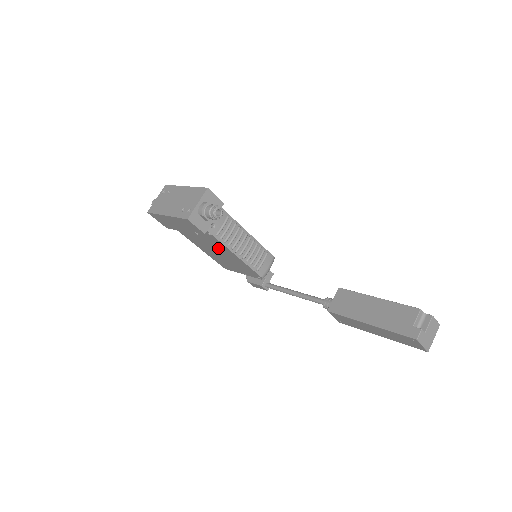
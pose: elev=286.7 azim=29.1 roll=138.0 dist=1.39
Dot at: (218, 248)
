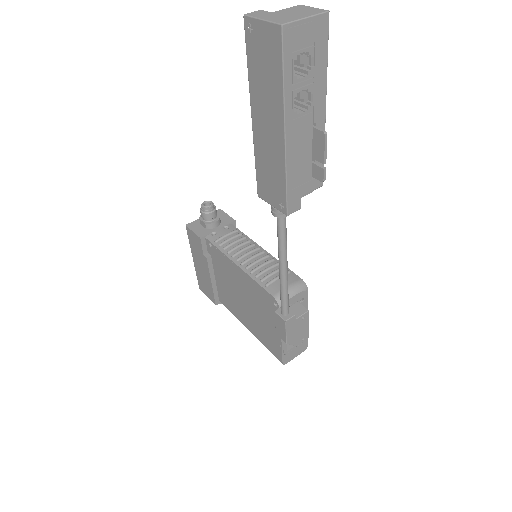
Dot at: (234, 280)
